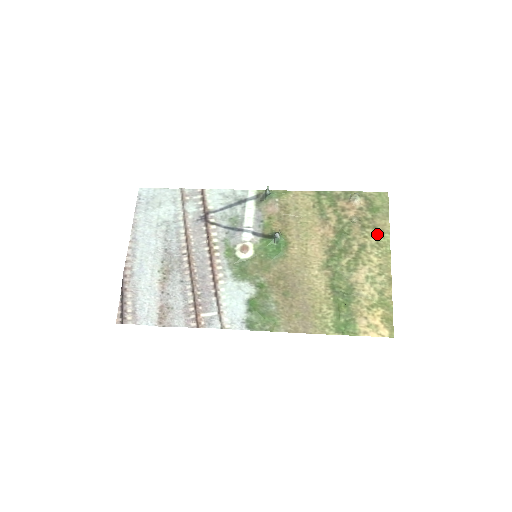
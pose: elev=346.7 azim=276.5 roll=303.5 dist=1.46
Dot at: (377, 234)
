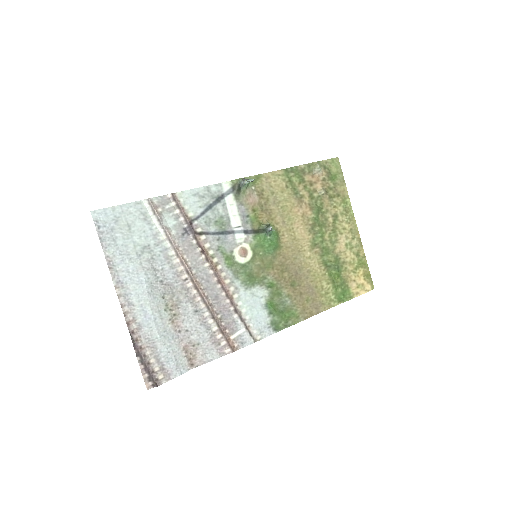
Dot at: (341, 201)
